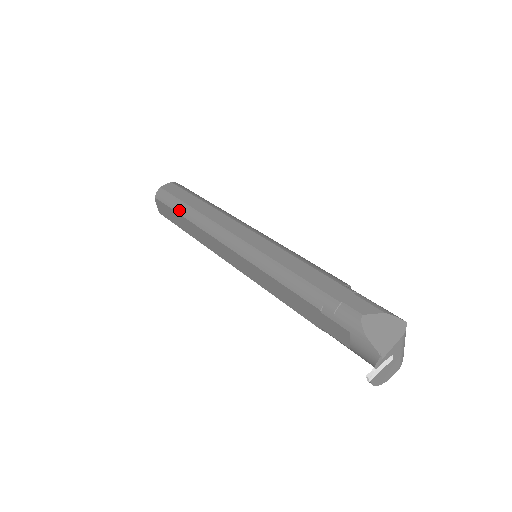
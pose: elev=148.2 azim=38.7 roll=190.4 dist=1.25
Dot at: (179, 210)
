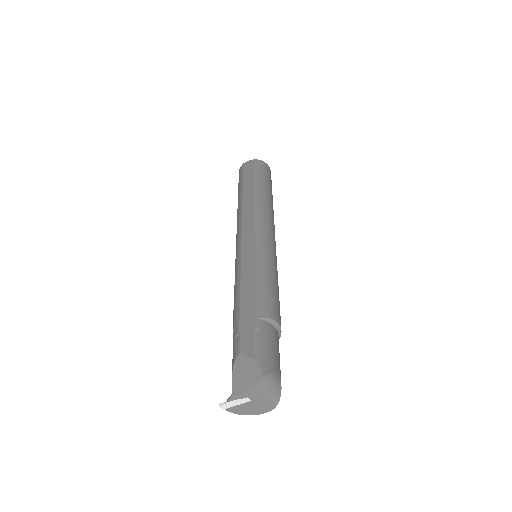
Dot at: (238, 192)
